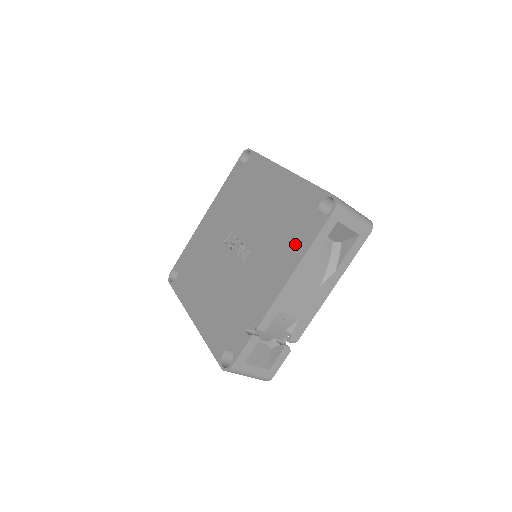
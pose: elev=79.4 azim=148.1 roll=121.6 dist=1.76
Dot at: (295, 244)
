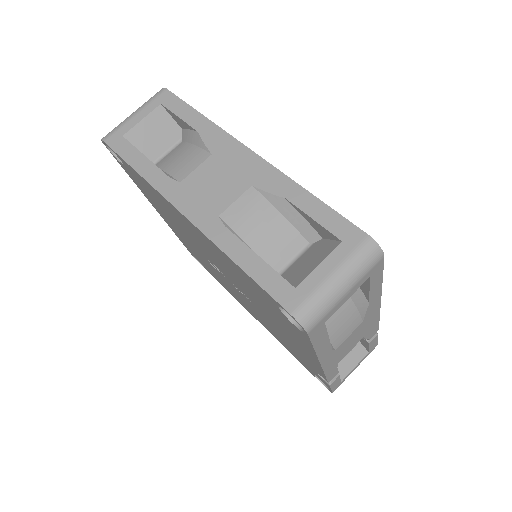
Dot at: (294, 335)
